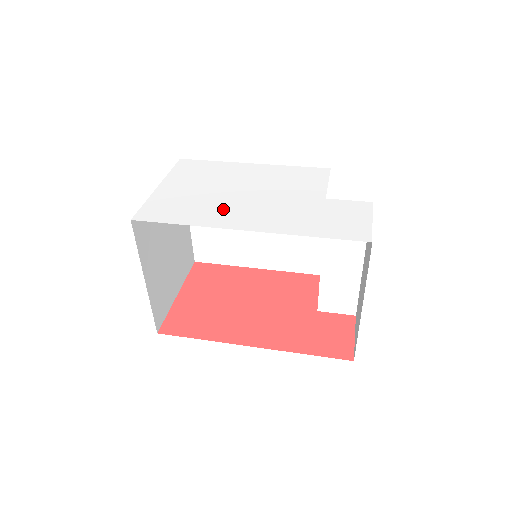
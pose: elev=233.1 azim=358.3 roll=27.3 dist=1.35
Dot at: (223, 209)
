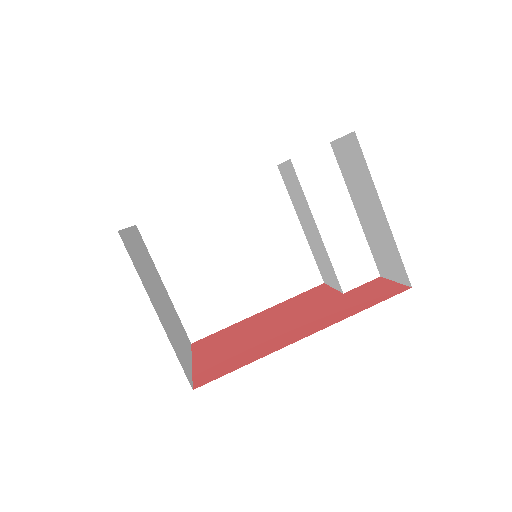
Dot at: occluded
